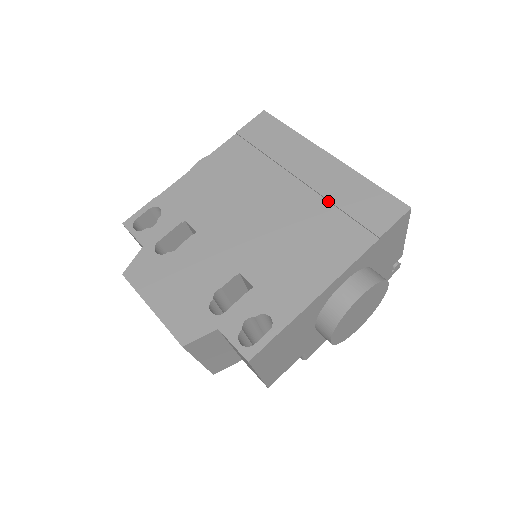
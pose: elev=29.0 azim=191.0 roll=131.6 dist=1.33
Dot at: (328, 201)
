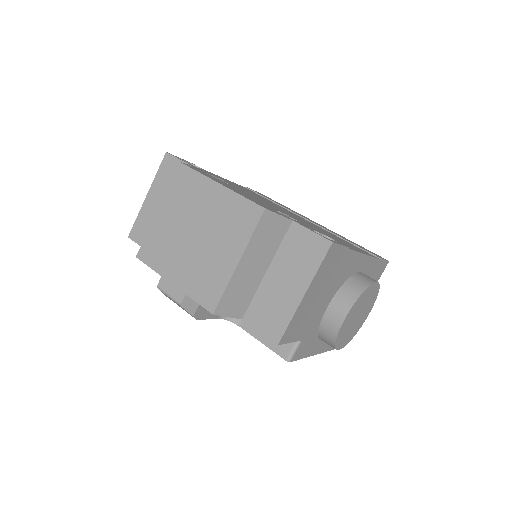
Dot at: (333, 234)
